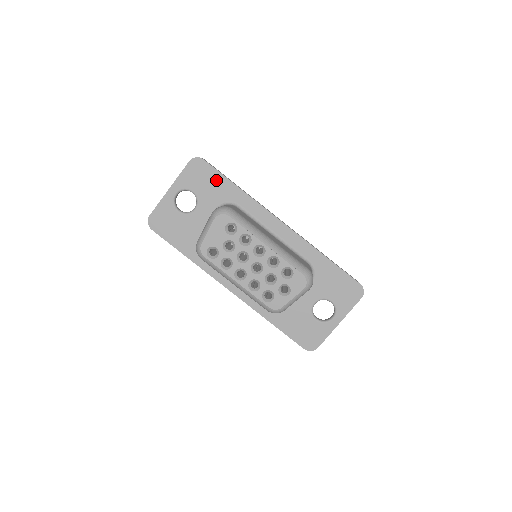
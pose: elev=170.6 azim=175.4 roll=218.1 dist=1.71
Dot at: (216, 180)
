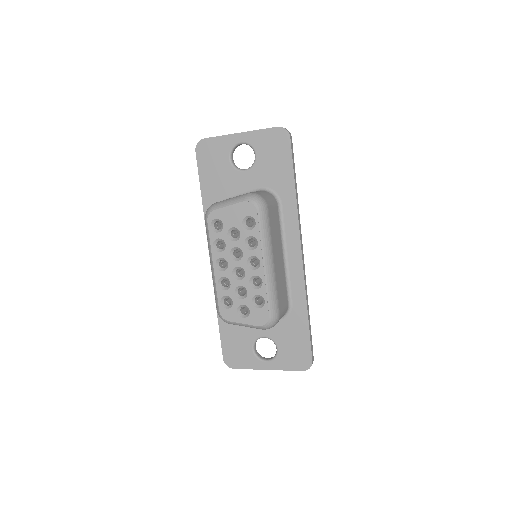
Dot at: (283, 165)
